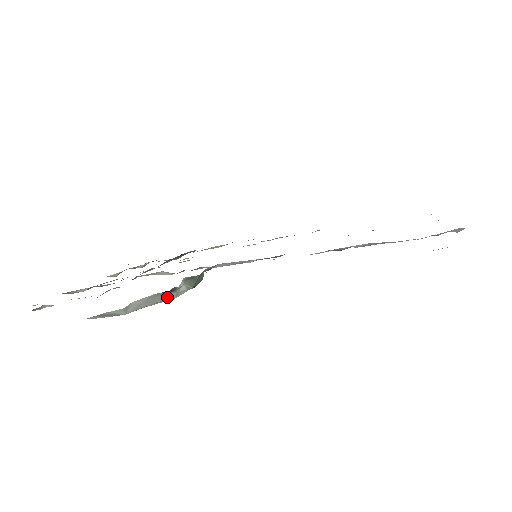
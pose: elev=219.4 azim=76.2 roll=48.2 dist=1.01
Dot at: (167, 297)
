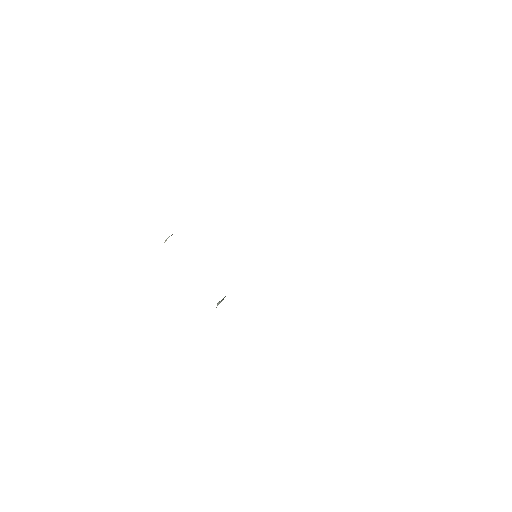
Dot at: occluded
